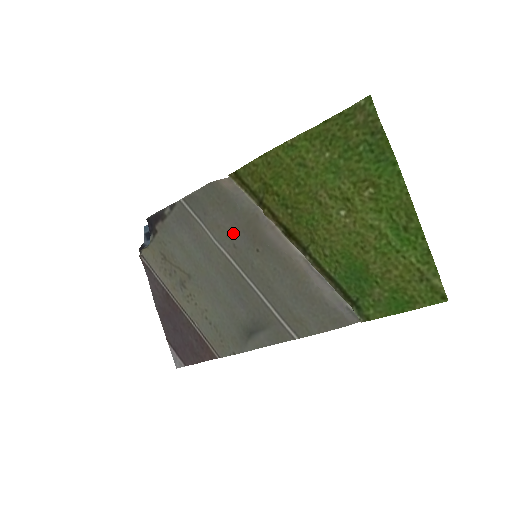
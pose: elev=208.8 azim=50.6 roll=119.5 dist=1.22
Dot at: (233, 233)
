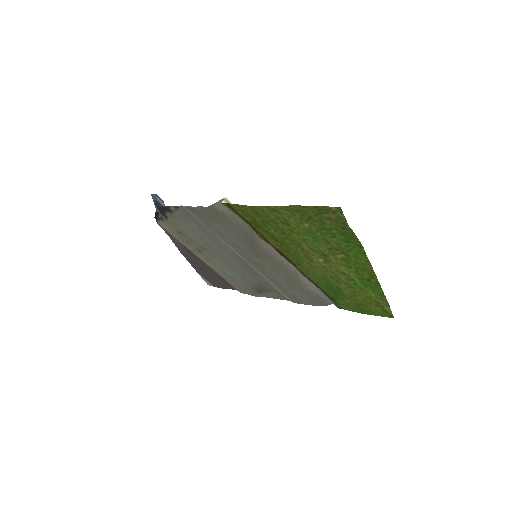
Dot at: (234, 239)
